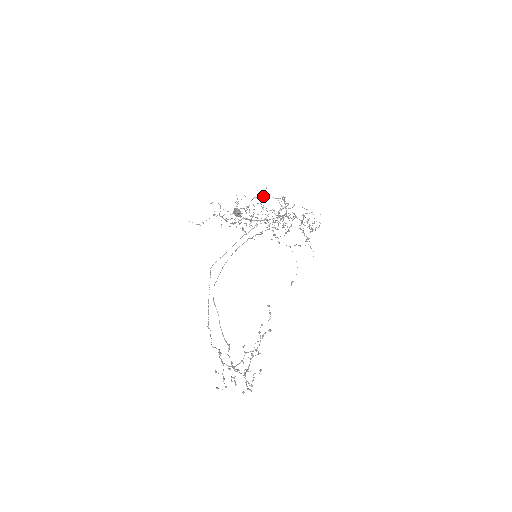
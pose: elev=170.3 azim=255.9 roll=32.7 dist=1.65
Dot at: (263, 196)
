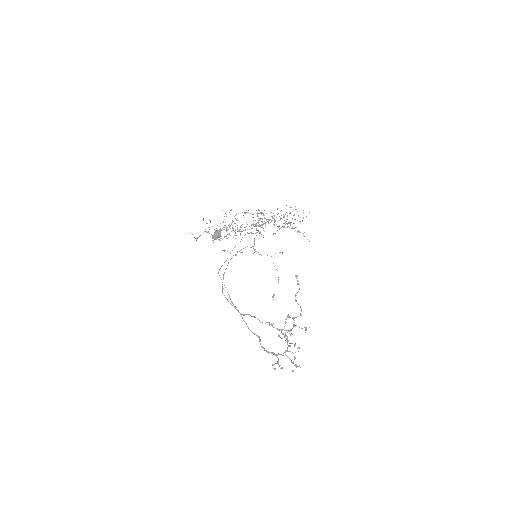
Dot at: occluded
